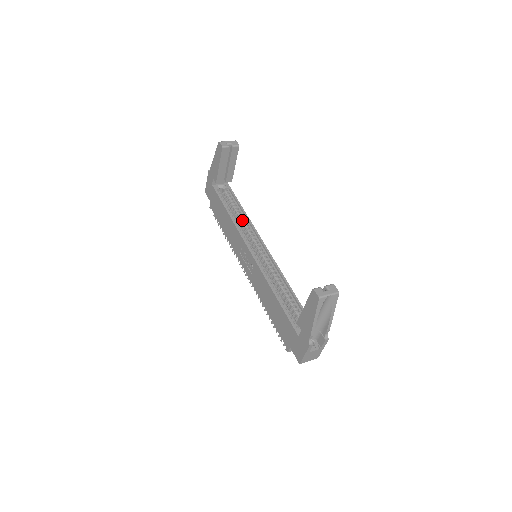
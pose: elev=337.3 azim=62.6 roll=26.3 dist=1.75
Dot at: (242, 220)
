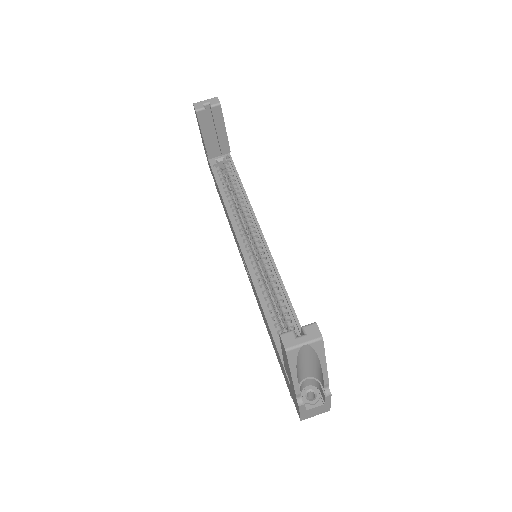
Dot at: (241, 205)
